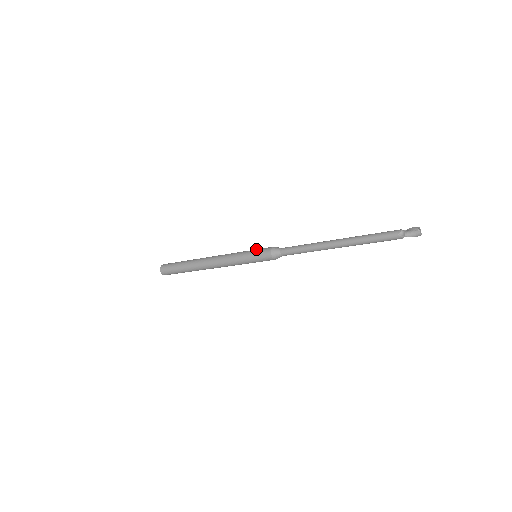
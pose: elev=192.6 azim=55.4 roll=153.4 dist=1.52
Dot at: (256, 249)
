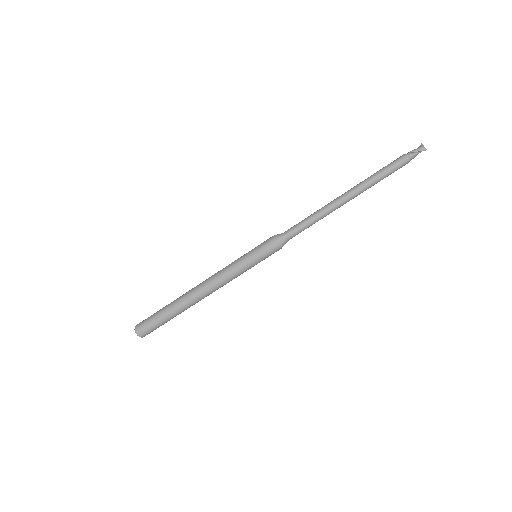
Dot at: occluded
